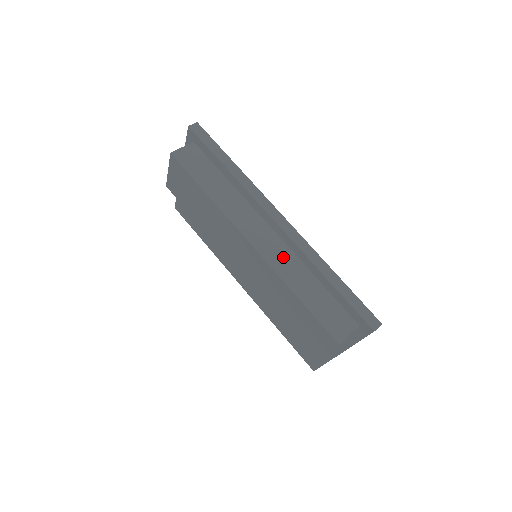
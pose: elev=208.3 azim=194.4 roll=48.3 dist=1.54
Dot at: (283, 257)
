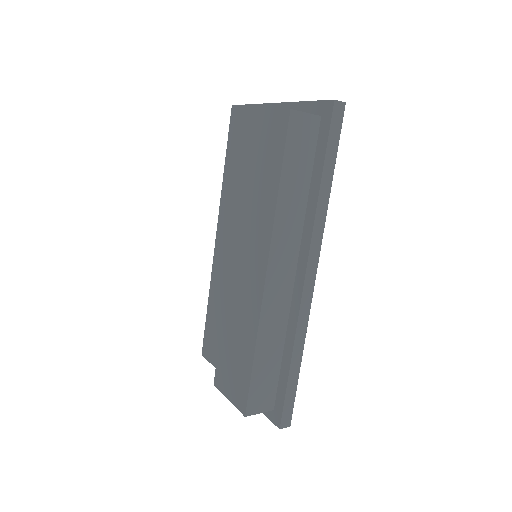
Dot at: (278, 309)
